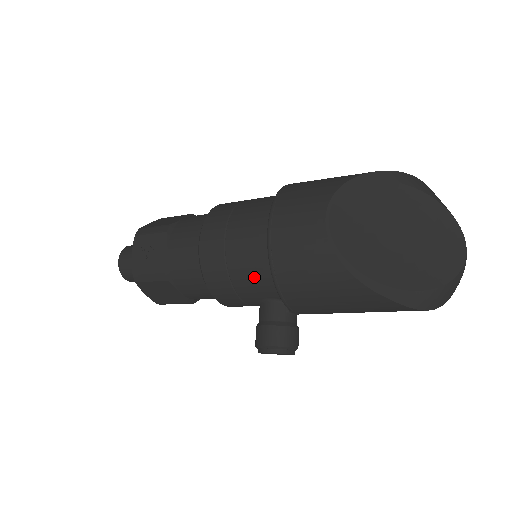
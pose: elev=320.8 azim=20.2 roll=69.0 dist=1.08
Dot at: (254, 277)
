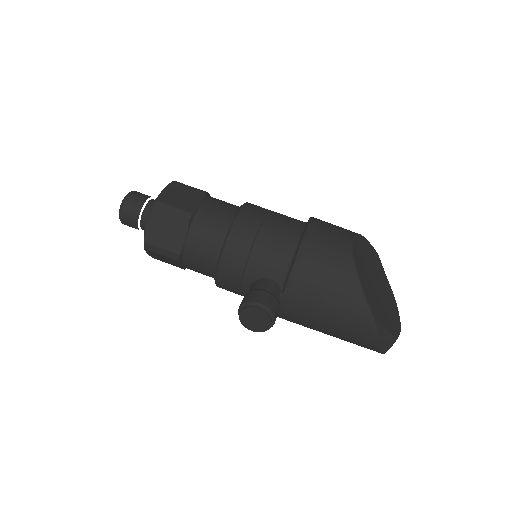
Dot at: (276, 252)
